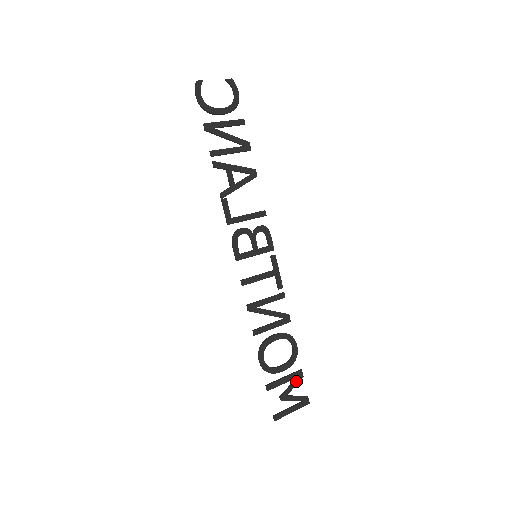
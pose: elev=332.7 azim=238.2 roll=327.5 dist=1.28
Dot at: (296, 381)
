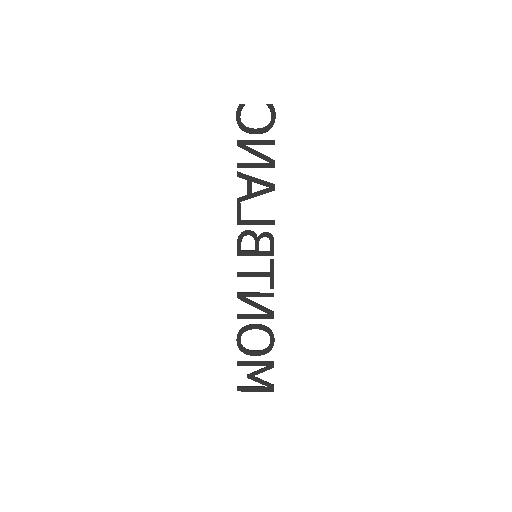
Dot at: (265, 368)
